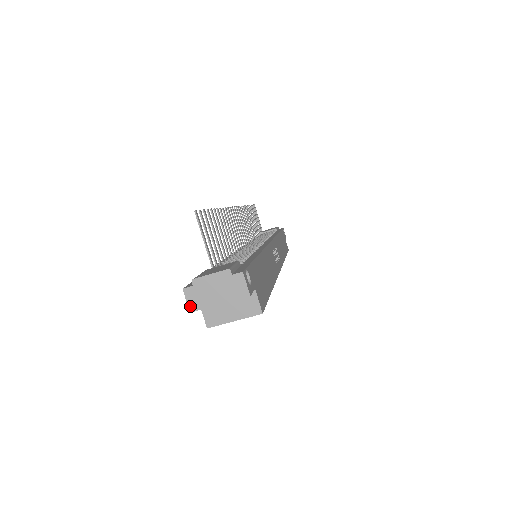
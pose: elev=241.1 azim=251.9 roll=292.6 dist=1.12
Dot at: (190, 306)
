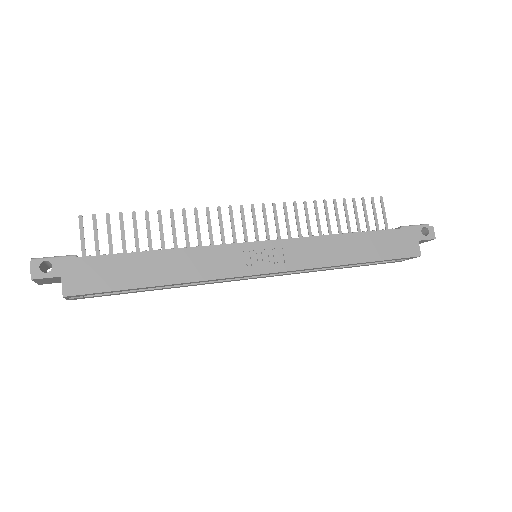
Dot at: occluded
